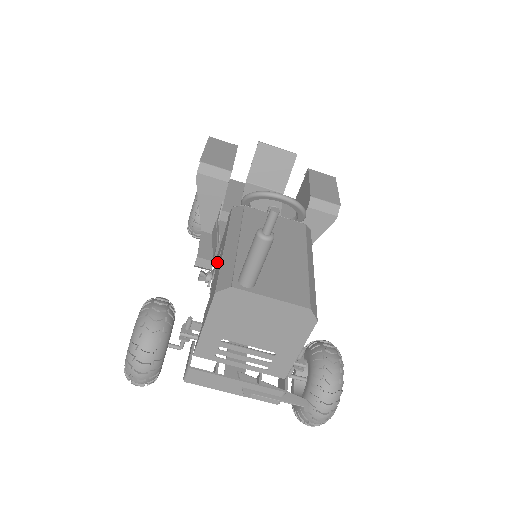
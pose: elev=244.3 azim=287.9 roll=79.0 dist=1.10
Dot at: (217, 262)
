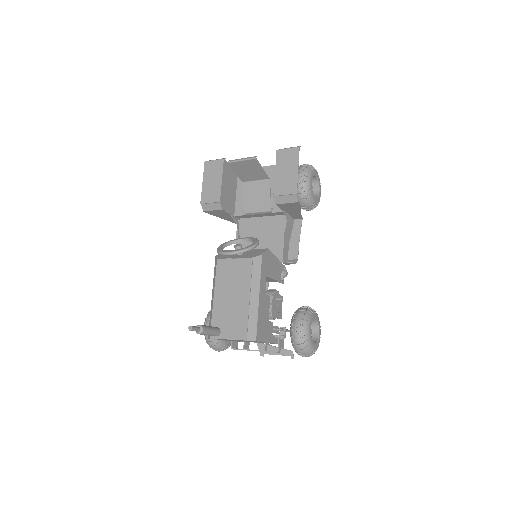
Dot at: occluded
